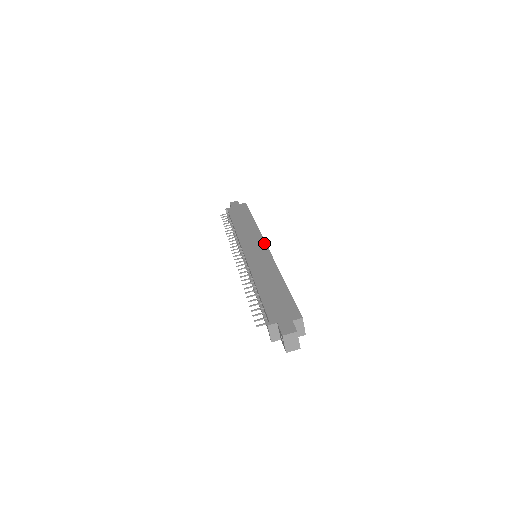
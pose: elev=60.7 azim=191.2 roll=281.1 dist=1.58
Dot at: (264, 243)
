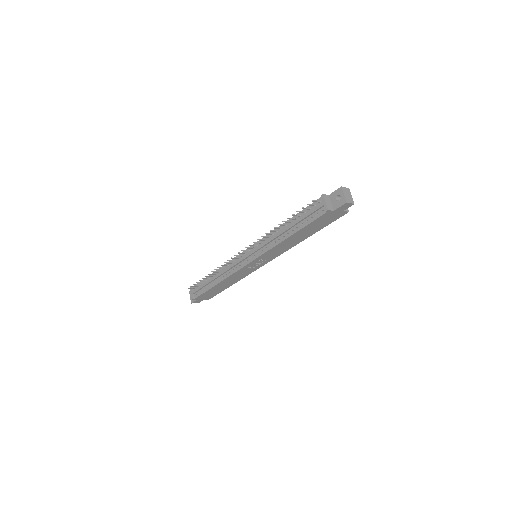
Dot at: occluded
